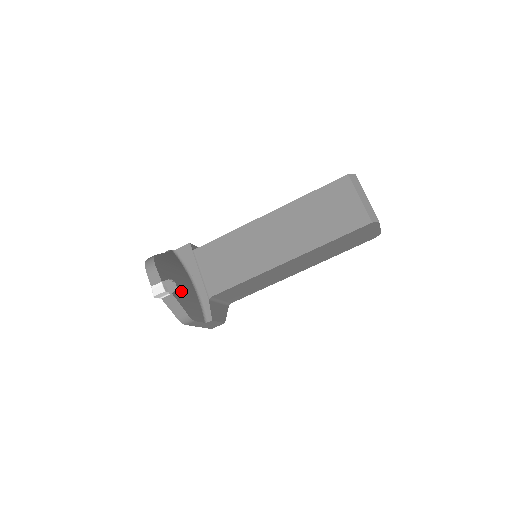
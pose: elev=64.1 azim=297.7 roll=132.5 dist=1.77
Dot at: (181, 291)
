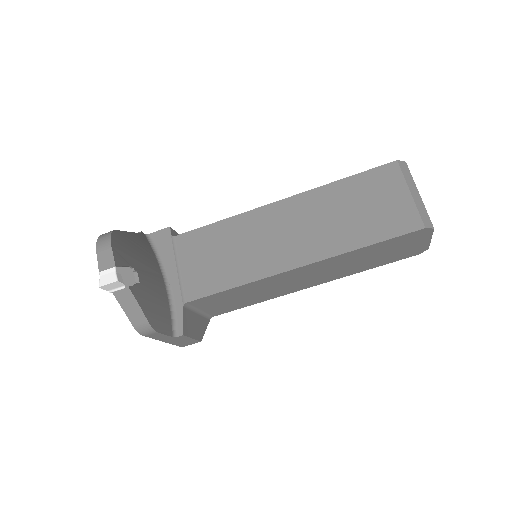
Dot at: (144, 287)
